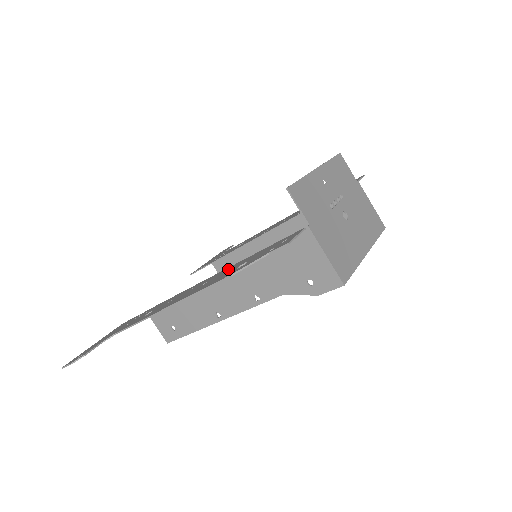
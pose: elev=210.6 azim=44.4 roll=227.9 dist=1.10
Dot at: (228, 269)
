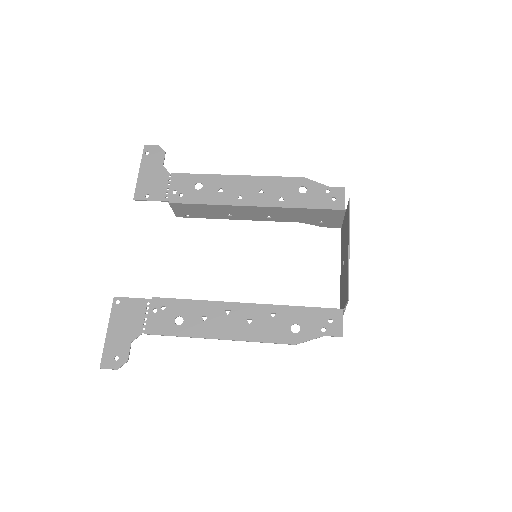
Dot at: (270, 313)
